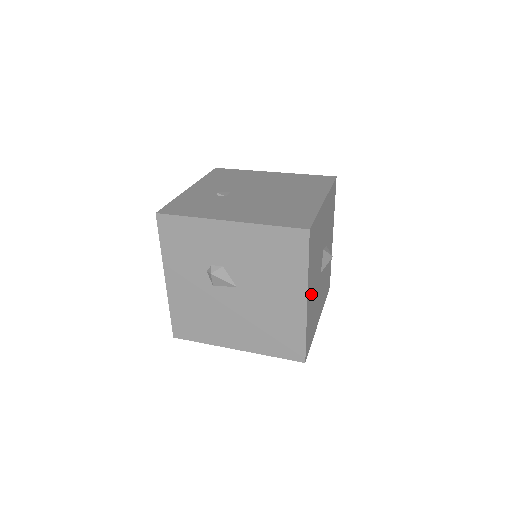
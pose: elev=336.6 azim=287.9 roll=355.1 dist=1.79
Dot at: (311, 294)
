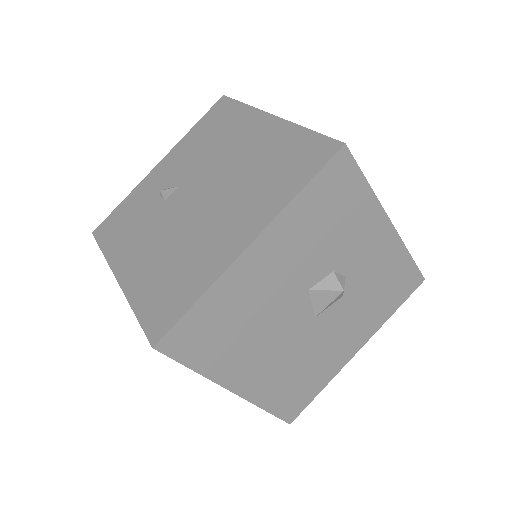
Dot at: (258, 372)
